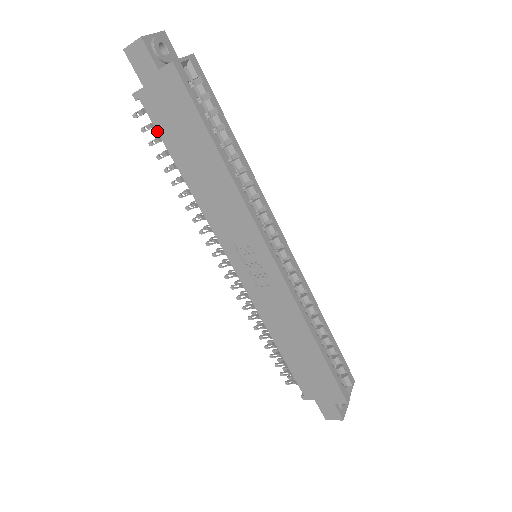
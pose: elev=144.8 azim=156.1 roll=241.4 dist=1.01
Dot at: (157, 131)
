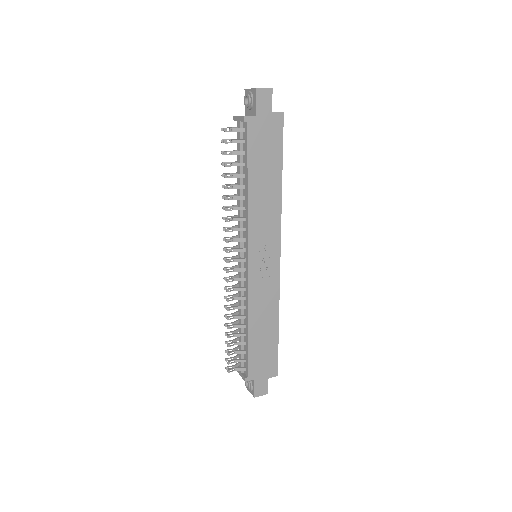
Dot at: (248, 147)
